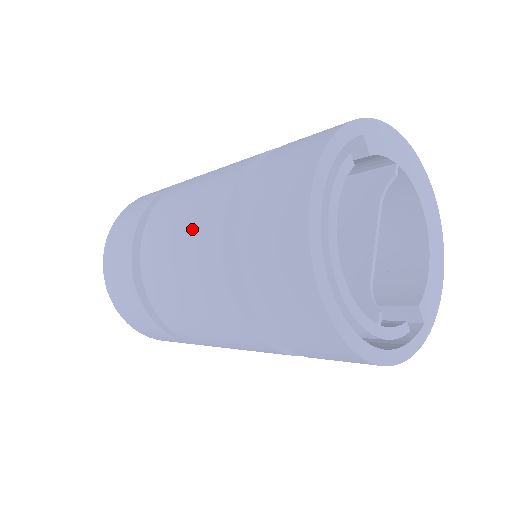
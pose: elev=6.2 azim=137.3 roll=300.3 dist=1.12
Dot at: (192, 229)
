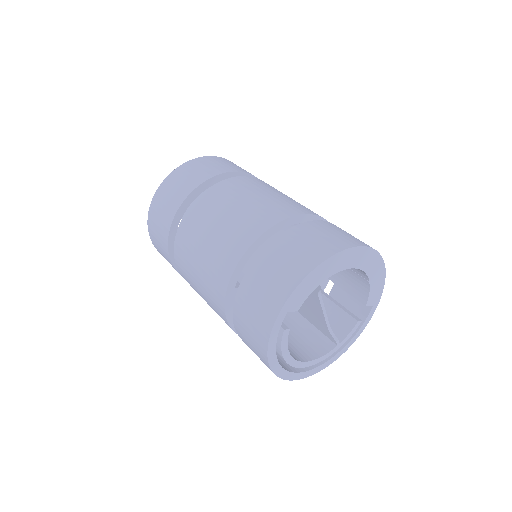
Dot at: occluded
